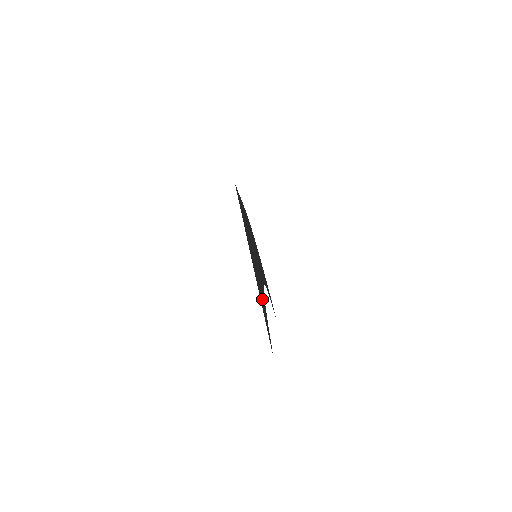
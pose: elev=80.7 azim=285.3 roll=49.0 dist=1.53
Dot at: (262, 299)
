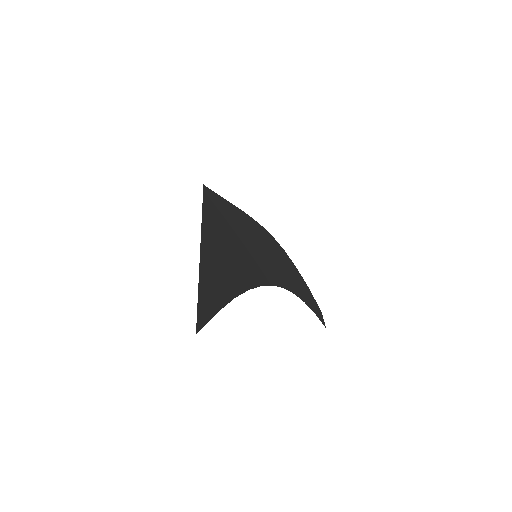
Dot at: (220, 285)
